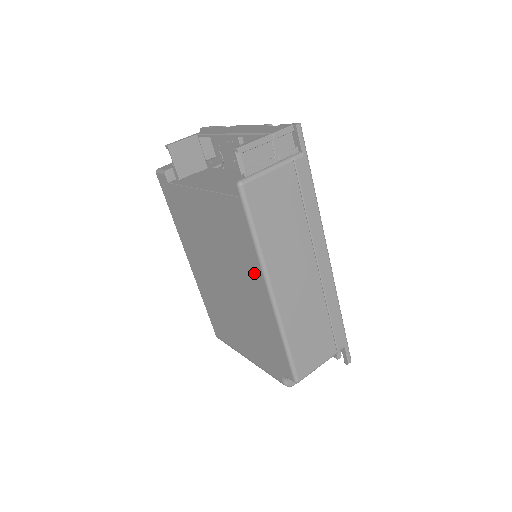
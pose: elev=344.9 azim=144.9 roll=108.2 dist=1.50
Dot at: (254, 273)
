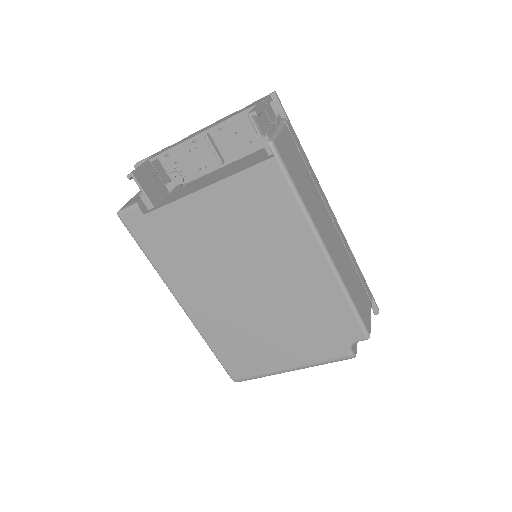
Dot at: (299, 240)
